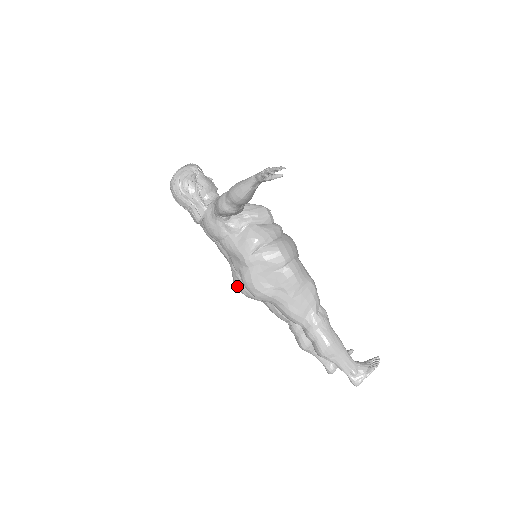
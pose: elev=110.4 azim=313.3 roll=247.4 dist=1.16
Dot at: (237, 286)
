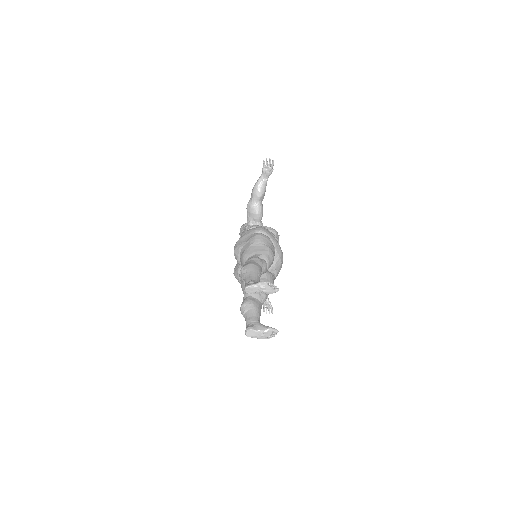
Dot at: occluded
